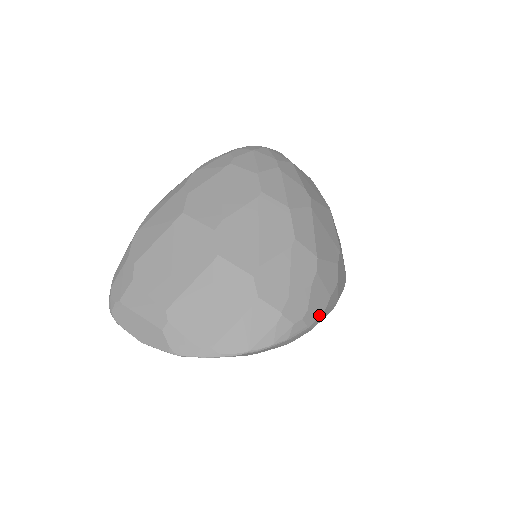
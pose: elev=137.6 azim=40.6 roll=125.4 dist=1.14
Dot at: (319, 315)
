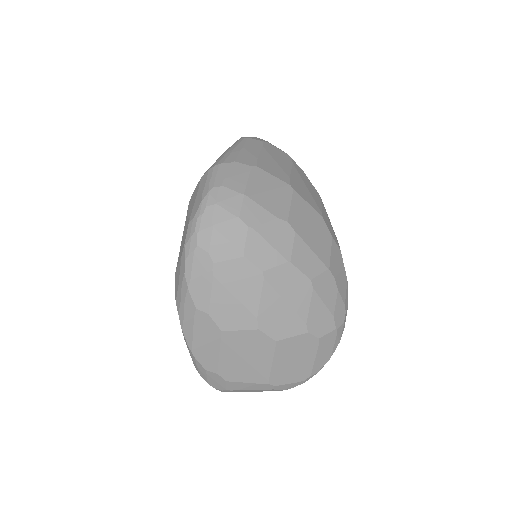
Dot at: (347, 290)
